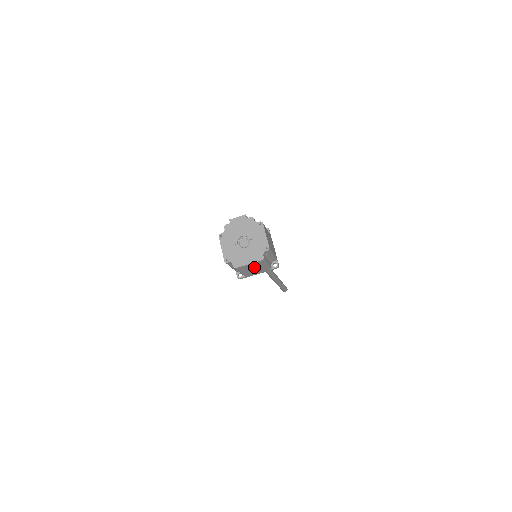
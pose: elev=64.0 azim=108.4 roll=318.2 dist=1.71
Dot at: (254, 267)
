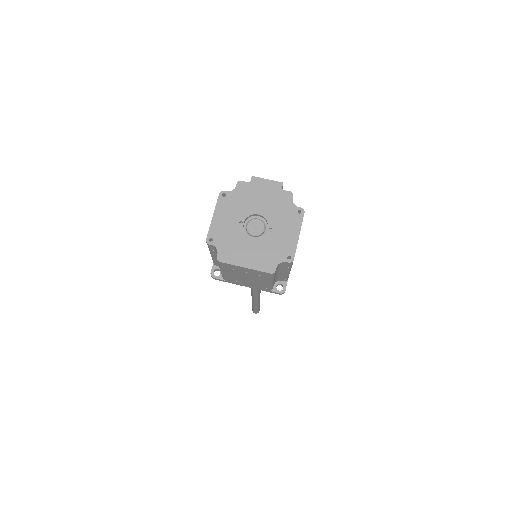
Dot at: (249, 275)
